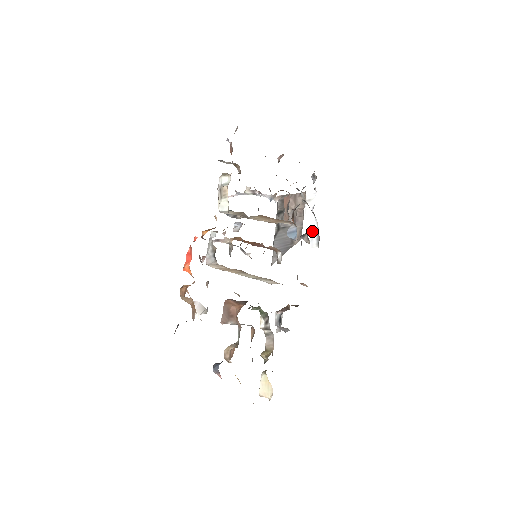
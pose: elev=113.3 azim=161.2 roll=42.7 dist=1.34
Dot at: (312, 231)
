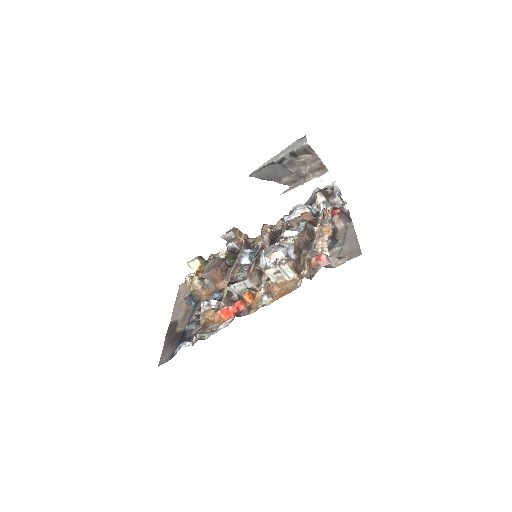
Dot at: (300, 198)
